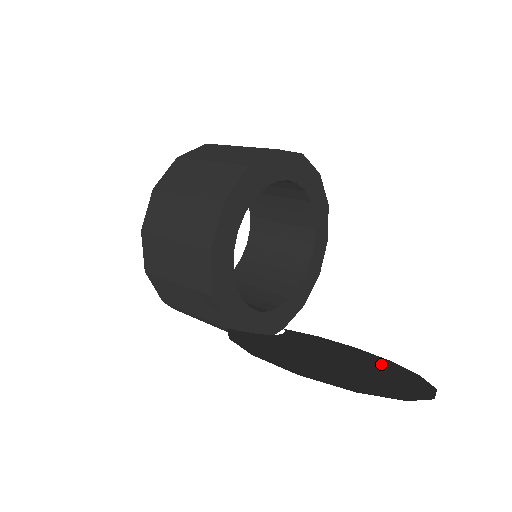
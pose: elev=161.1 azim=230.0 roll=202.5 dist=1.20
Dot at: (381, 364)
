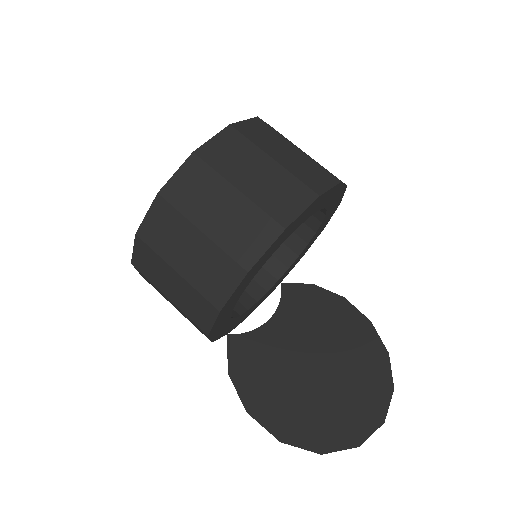
Dot at: (359, 344)
